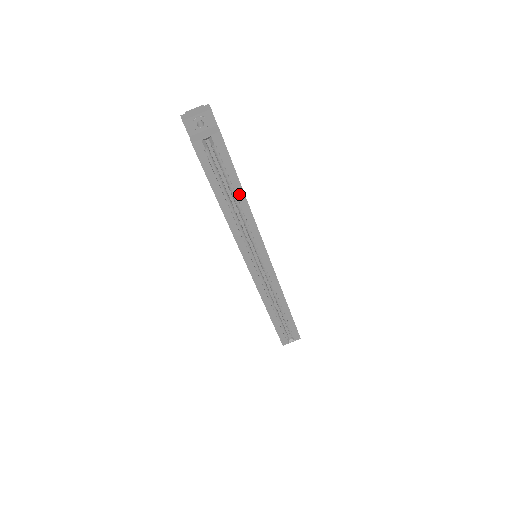
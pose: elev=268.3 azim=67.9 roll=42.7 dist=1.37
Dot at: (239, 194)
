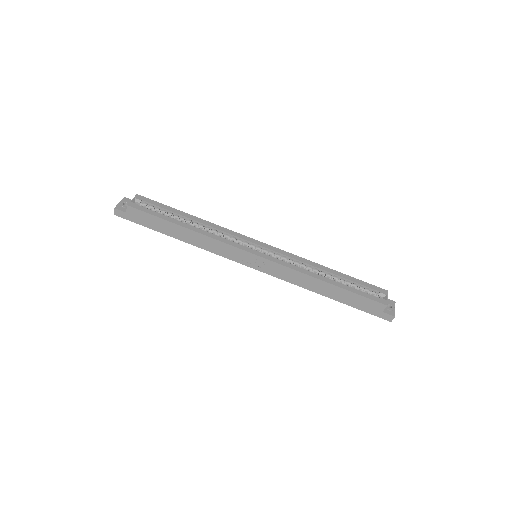
Dot at: (186, 216)
